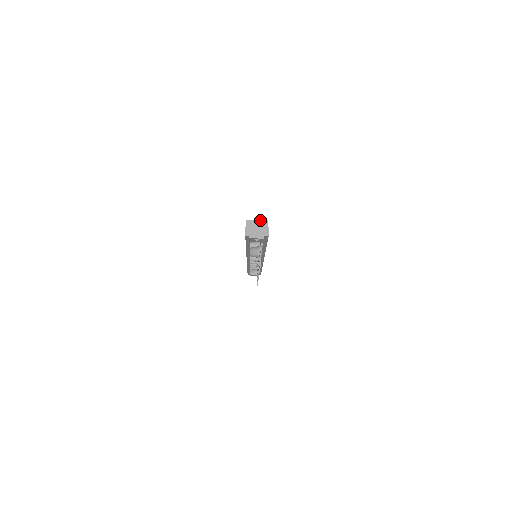
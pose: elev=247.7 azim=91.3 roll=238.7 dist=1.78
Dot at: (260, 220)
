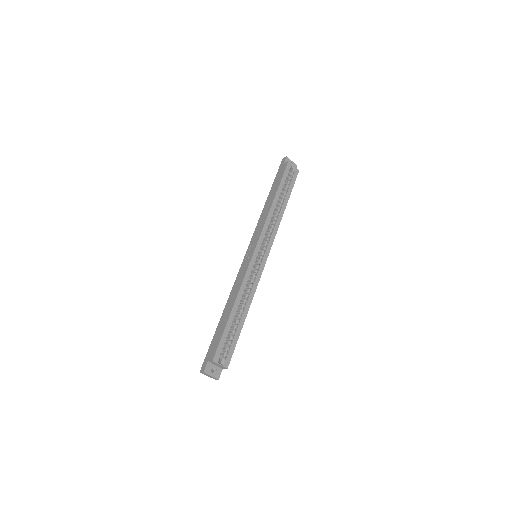
Dot at: (222, 366)
